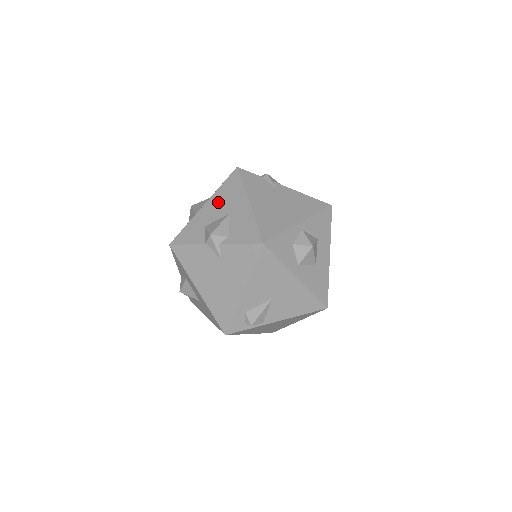
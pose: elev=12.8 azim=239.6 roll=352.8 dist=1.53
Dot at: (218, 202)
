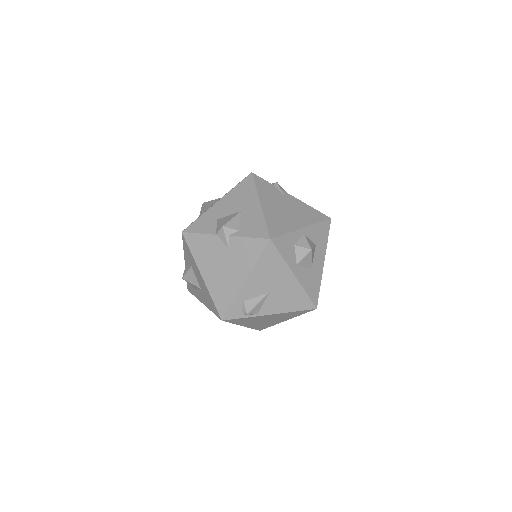
Dot at: (231, 200)
